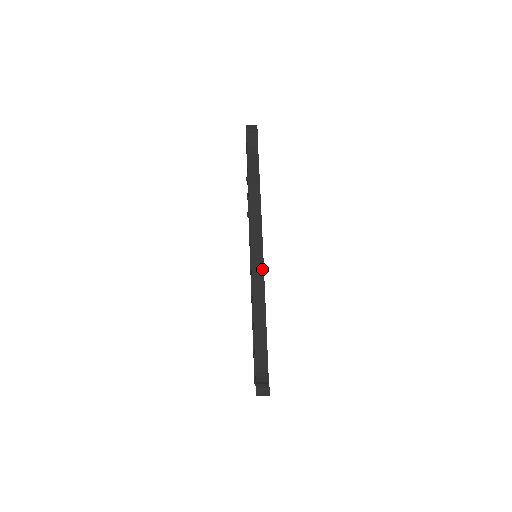
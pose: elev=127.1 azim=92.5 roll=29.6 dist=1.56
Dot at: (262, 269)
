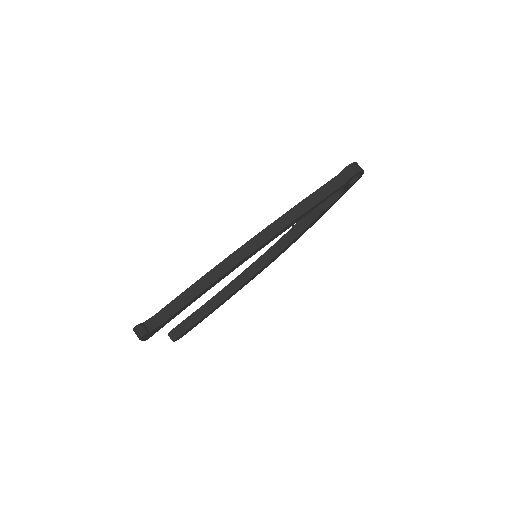
Dot at: (235, 264)
